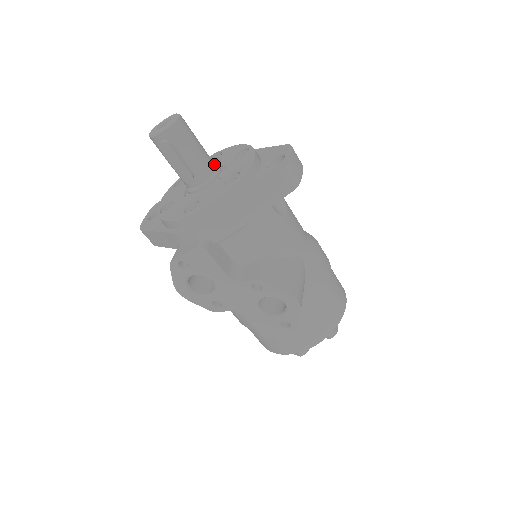
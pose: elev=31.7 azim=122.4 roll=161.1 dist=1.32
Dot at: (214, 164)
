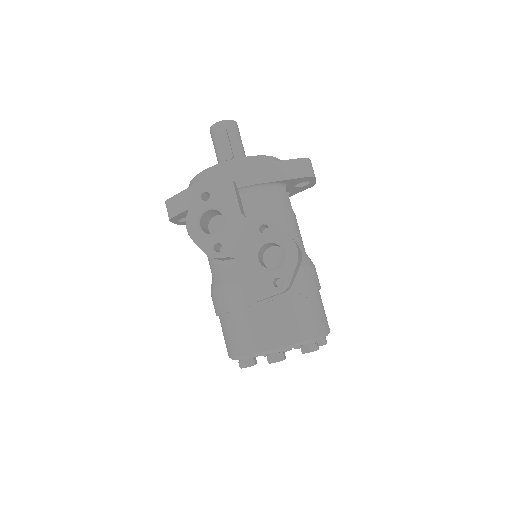
Dot at: occluded
